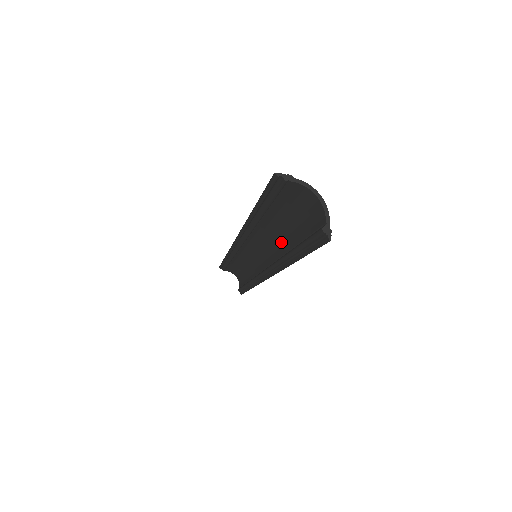
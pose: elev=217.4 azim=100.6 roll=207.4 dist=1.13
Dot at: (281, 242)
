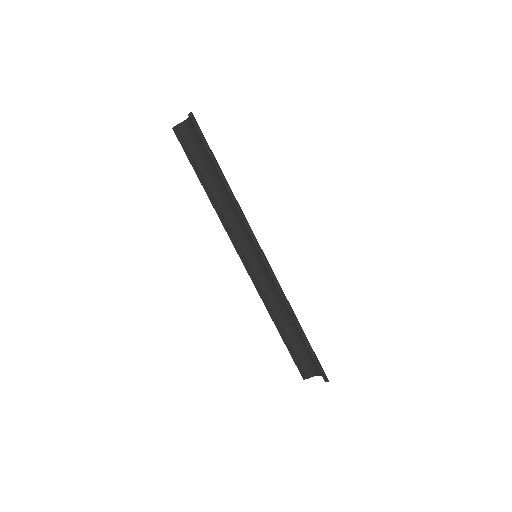
Dot at: occluded
